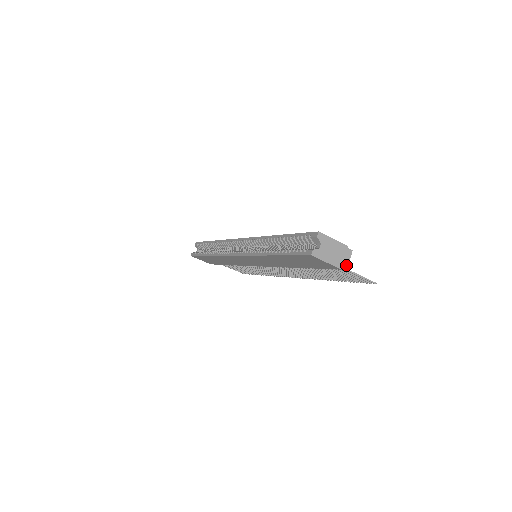
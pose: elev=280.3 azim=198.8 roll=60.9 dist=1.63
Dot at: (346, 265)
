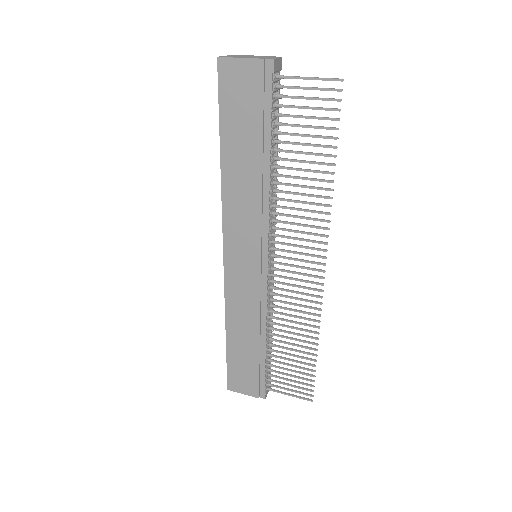
Dot at: (273, 59)
